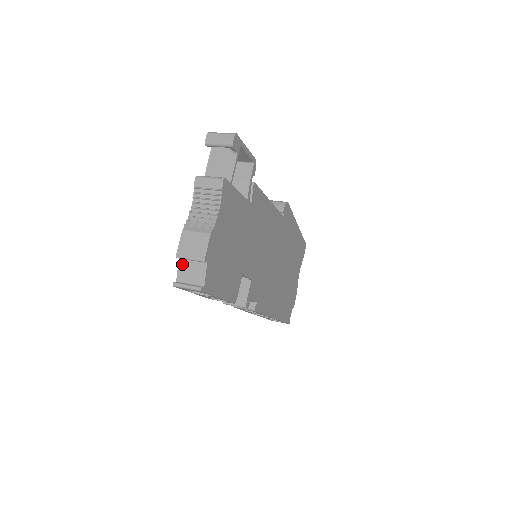
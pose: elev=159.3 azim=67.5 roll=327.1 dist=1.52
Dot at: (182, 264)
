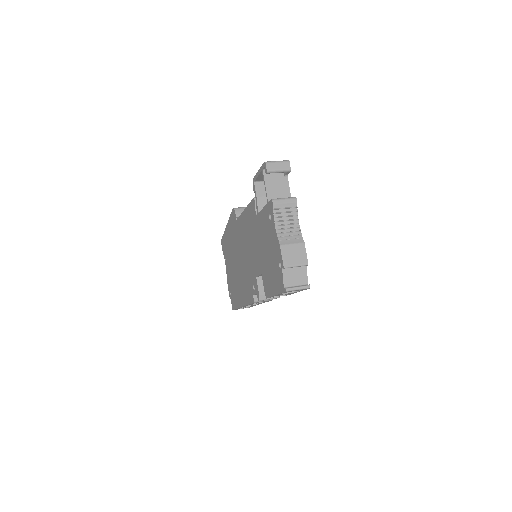
Dot at: (286, 272)
